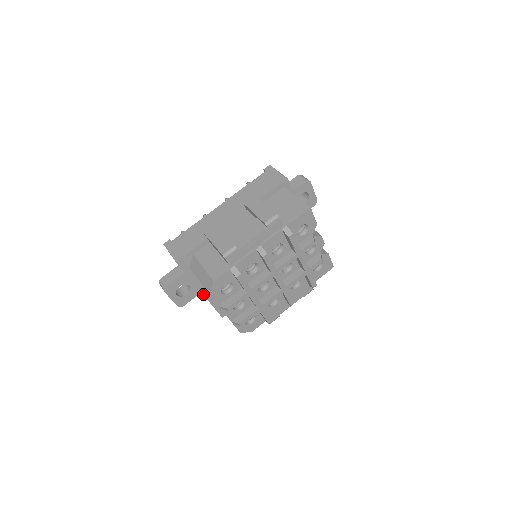
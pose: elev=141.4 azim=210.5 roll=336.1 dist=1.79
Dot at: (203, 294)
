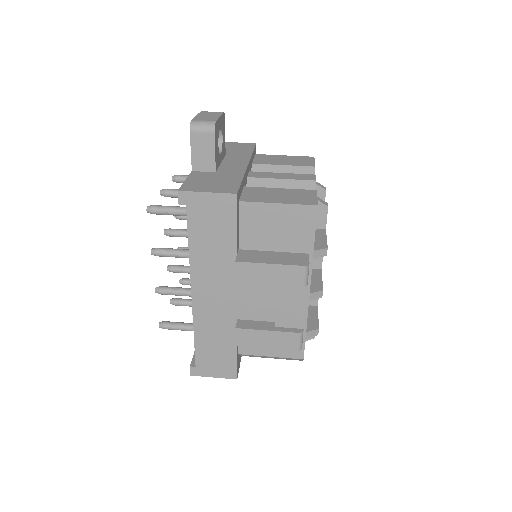
Dot at: occluded
